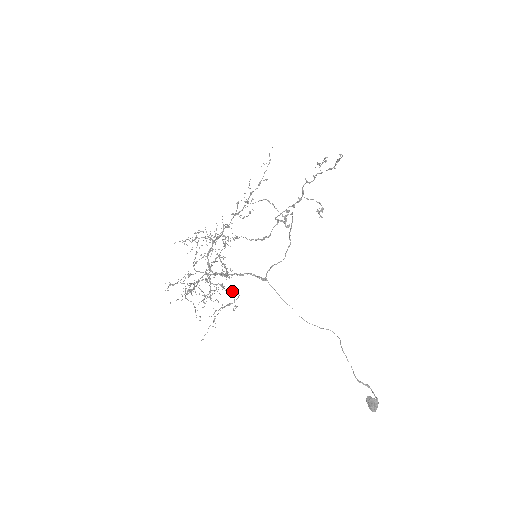
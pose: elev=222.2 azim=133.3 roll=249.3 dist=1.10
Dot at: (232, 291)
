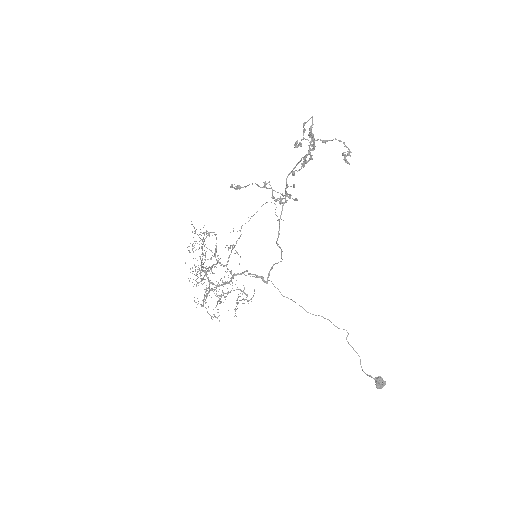
Dot at: (238, 296)
